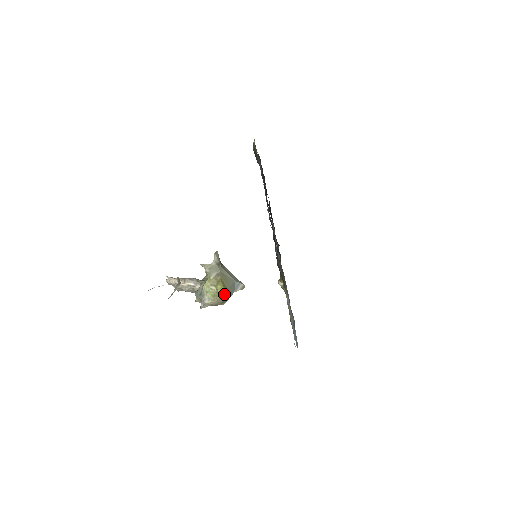
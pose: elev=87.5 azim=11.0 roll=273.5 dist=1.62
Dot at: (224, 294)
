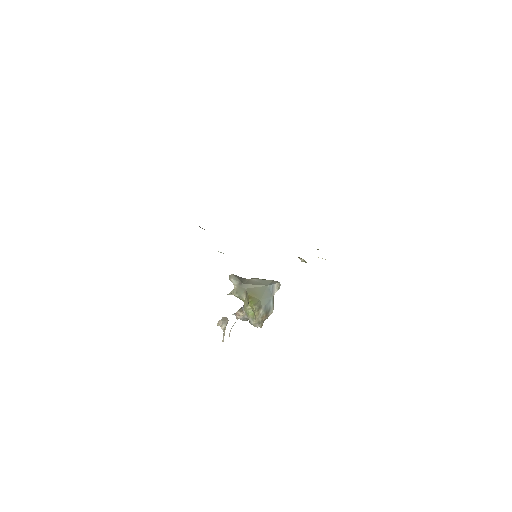
Dot at: (256, 308)
